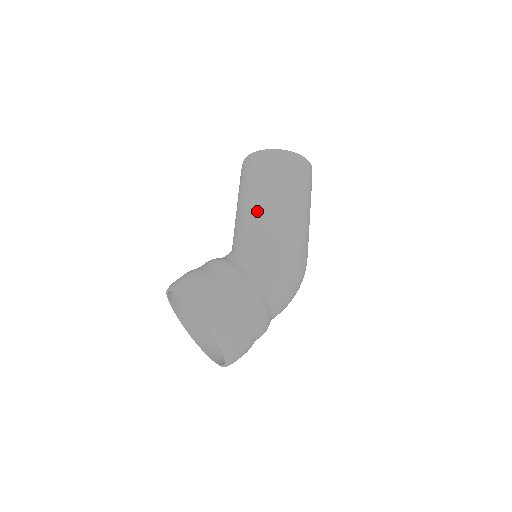
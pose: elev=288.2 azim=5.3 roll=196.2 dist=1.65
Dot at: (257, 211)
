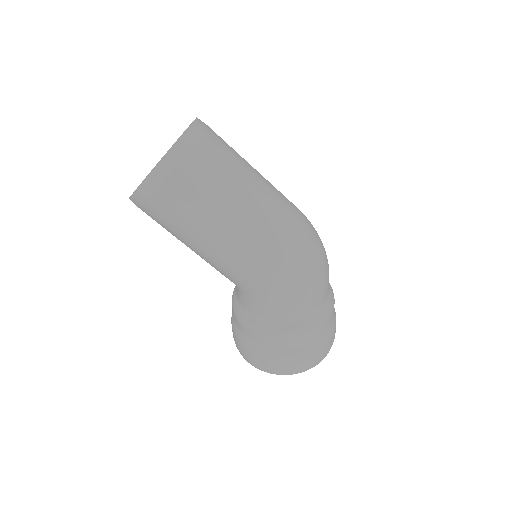
Dot at: occluded
